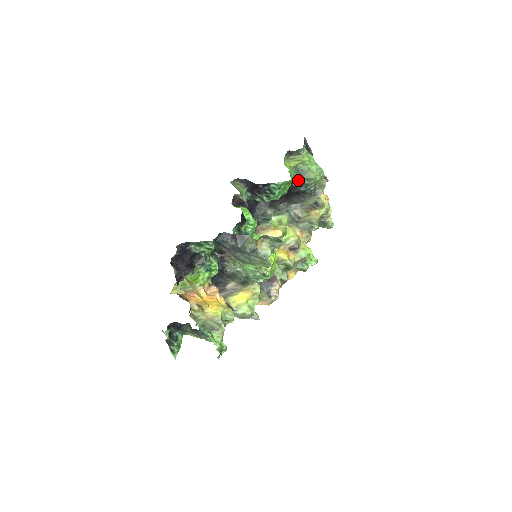
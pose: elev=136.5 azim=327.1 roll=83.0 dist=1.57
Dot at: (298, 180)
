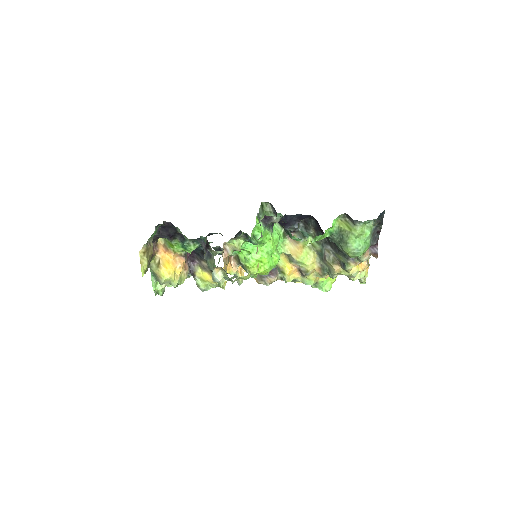
Dot at: (335, 240)
